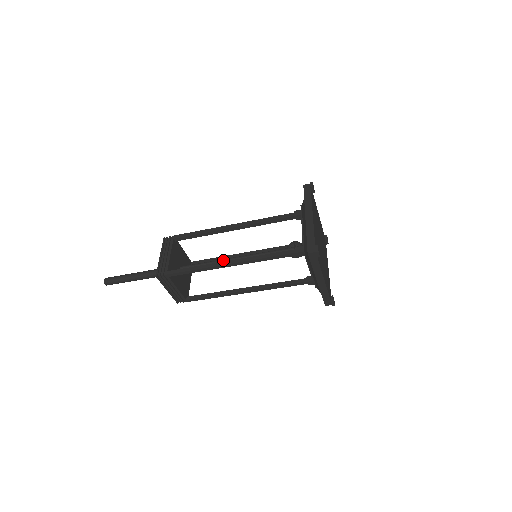
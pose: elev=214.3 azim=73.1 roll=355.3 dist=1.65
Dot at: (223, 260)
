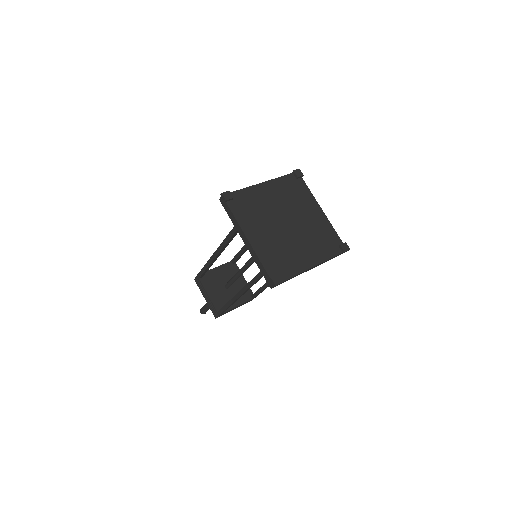
Dot at: (241, 271)
